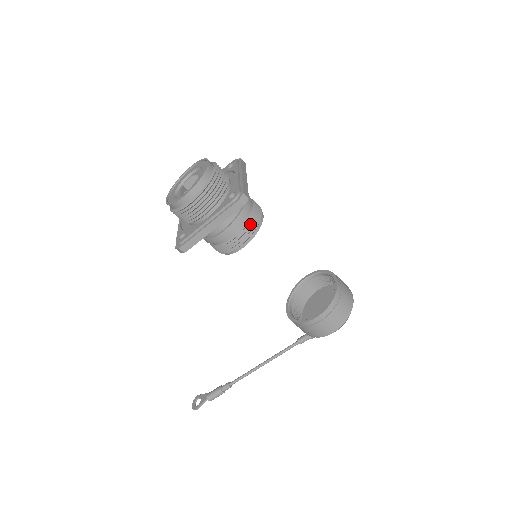
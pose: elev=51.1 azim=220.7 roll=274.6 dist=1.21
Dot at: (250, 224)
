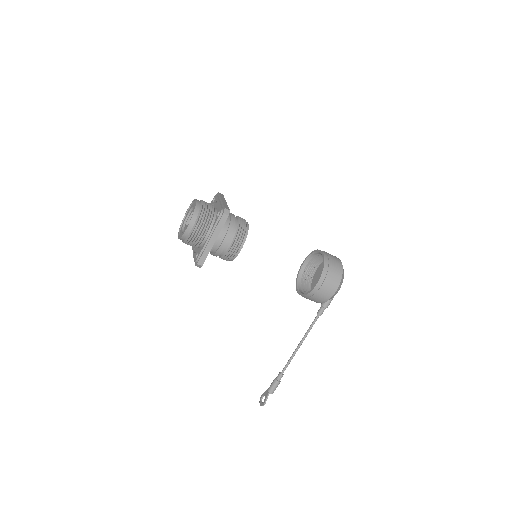
Dot at: (240, 230)
